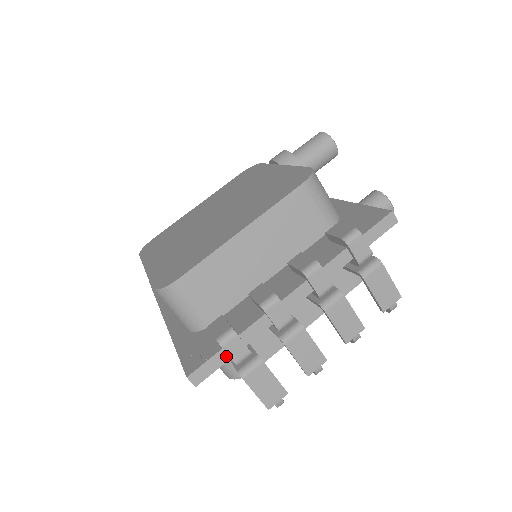
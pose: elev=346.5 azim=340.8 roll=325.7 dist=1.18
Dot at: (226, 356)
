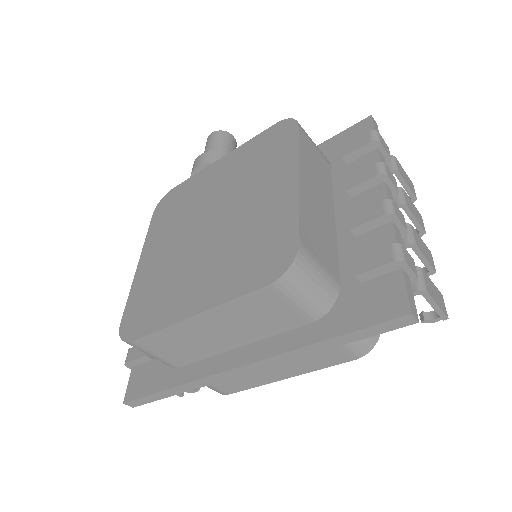
Dot at: (407, 276)
